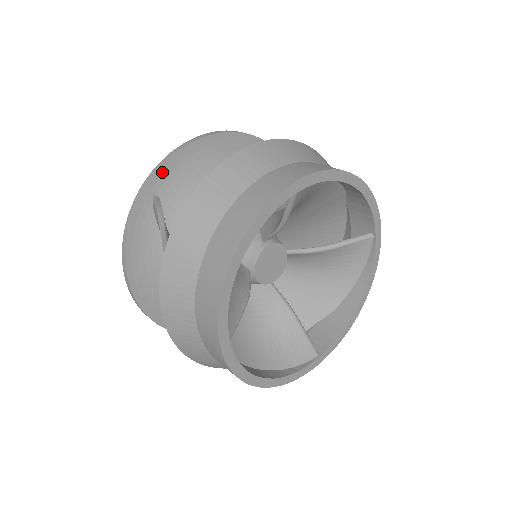
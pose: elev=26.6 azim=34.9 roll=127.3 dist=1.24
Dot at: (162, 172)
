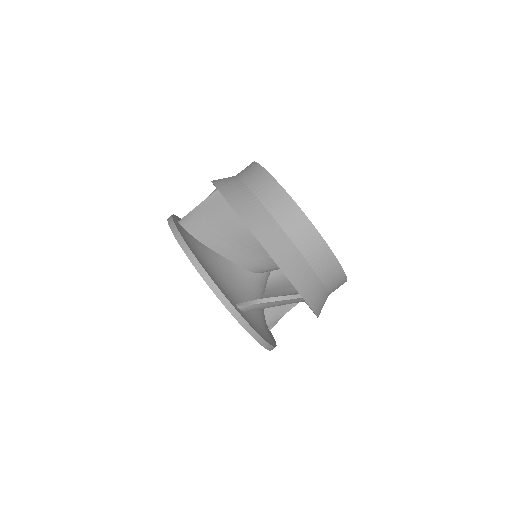
Dot at: (175, 217)
